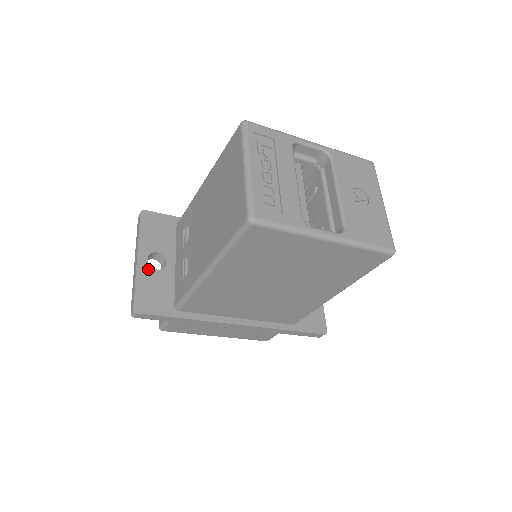
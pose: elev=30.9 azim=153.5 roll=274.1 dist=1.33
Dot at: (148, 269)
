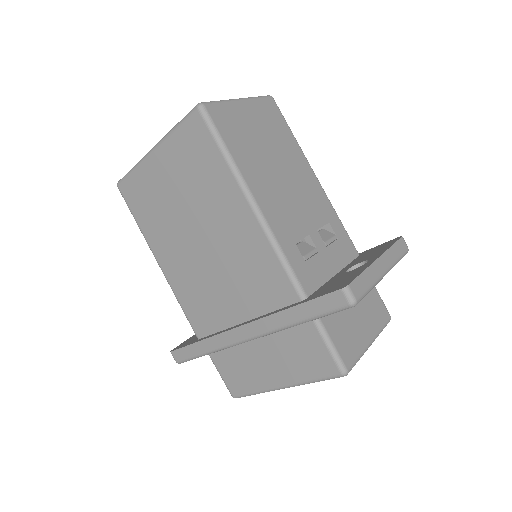
Dot at: occluded
